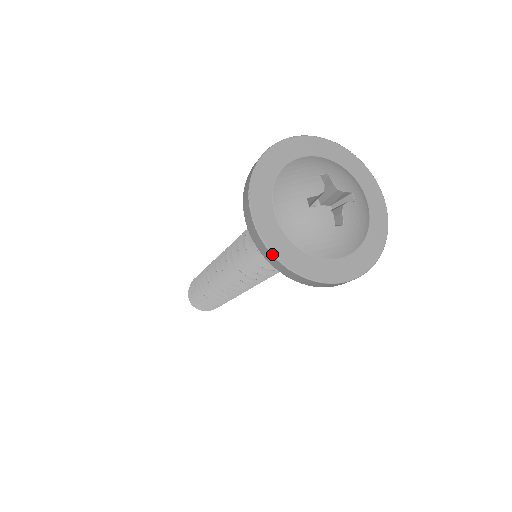
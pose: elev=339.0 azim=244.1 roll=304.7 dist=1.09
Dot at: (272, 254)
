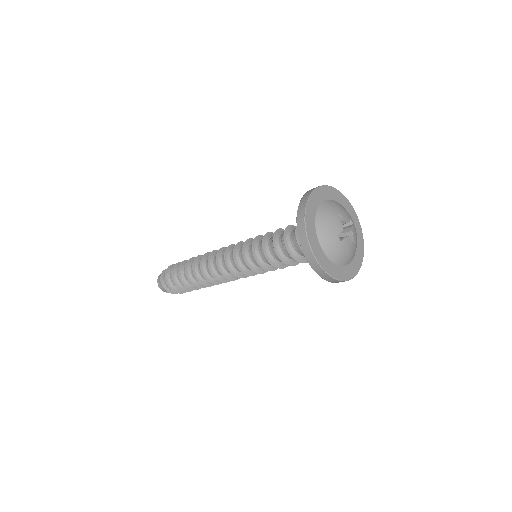
Dot at: (331, 277)
